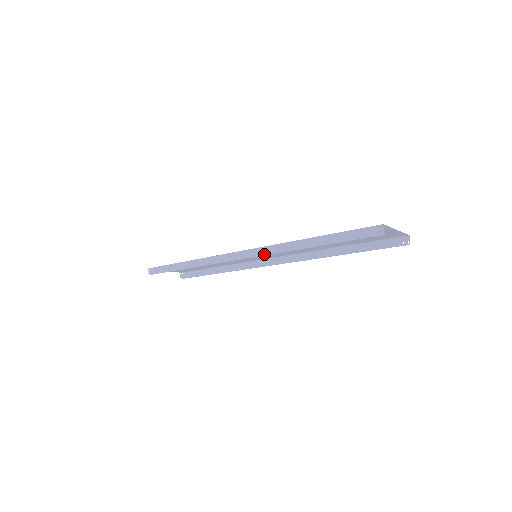
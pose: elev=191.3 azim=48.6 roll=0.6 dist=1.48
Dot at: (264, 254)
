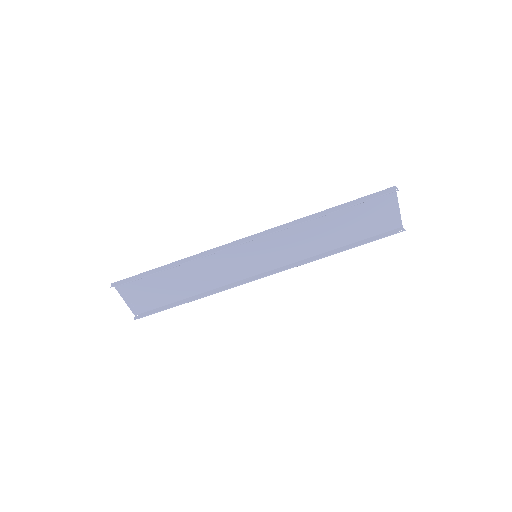
Dot at: (279, 230)
